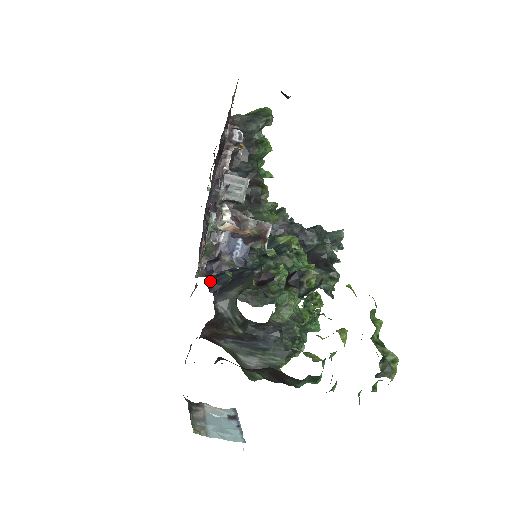
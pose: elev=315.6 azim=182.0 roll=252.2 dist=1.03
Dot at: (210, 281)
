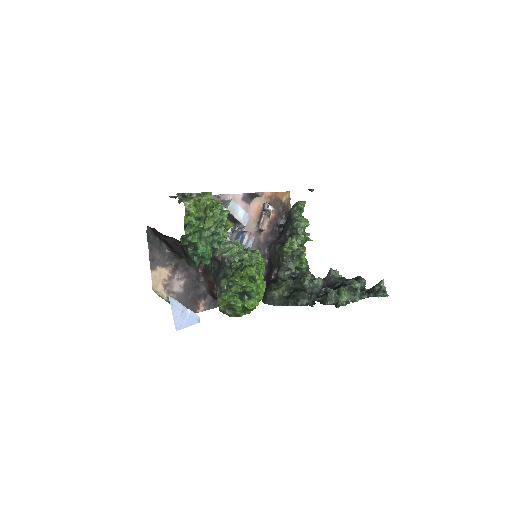
Dot at: occluded
